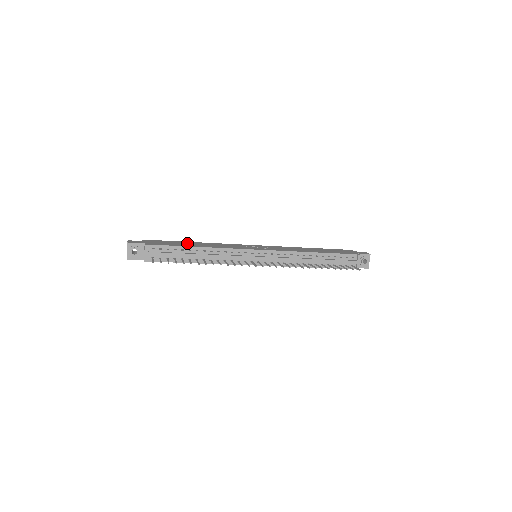
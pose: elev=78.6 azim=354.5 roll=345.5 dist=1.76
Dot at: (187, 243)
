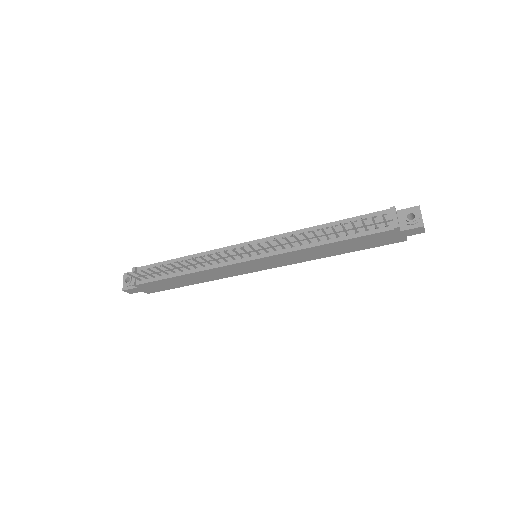
Dot at: occluded
